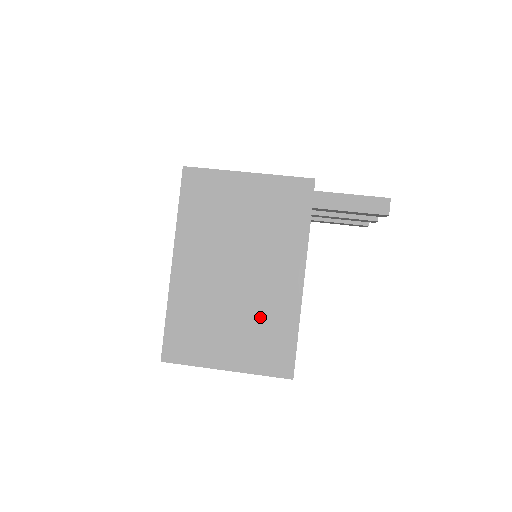
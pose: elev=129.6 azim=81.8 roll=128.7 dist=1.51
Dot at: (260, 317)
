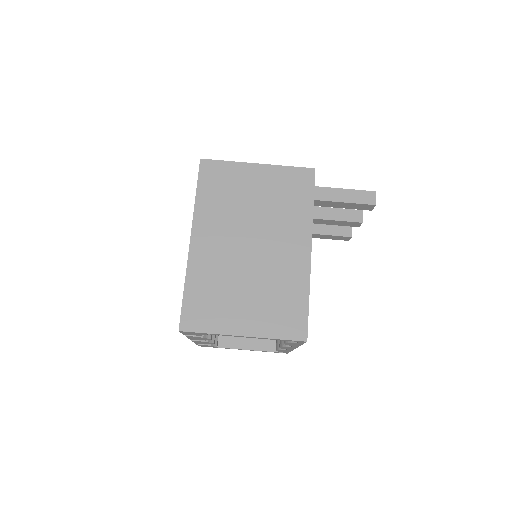
Dot at: (273, 285)
